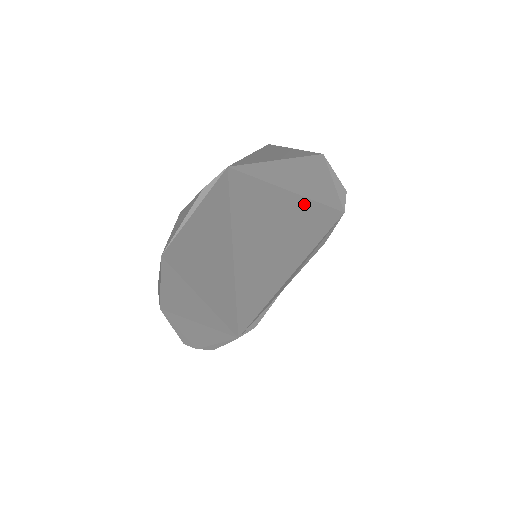
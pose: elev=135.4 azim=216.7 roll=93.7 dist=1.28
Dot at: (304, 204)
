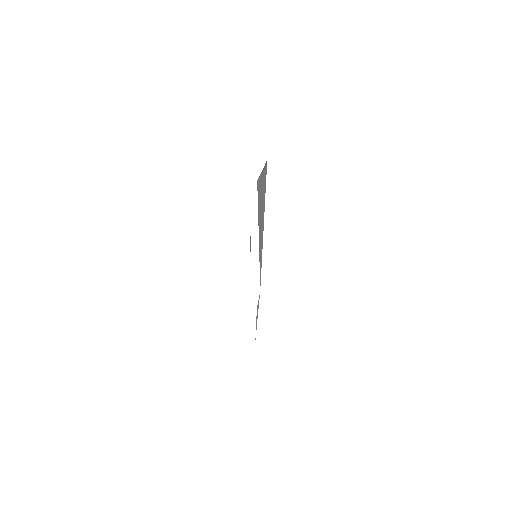
Dot at: occluded
